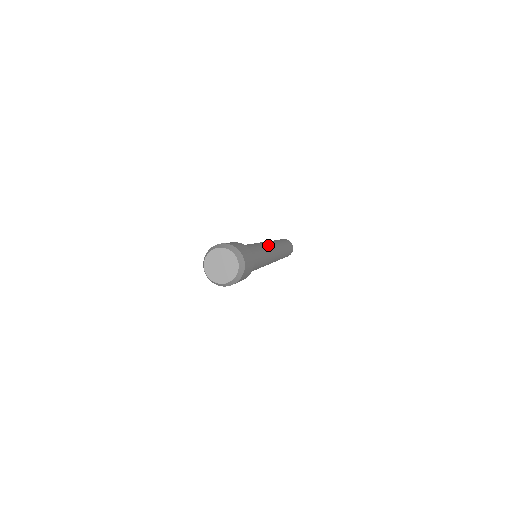
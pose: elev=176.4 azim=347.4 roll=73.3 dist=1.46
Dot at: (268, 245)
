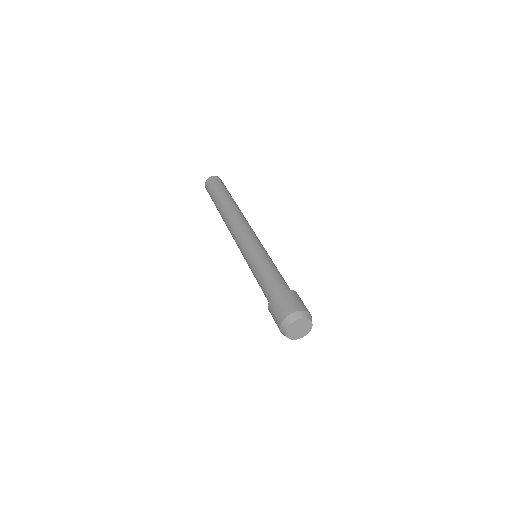
Dot at: occluded
